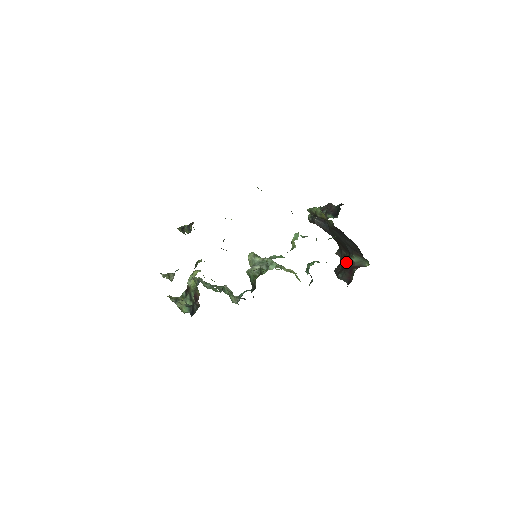
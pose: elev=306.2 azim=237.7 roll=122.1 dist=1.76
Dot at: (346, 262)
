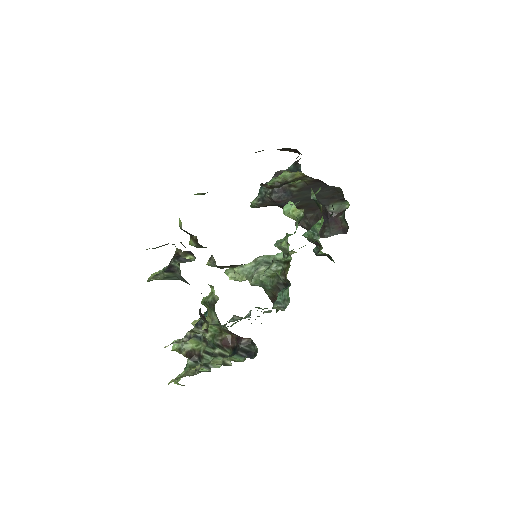
Dot at: occluded
